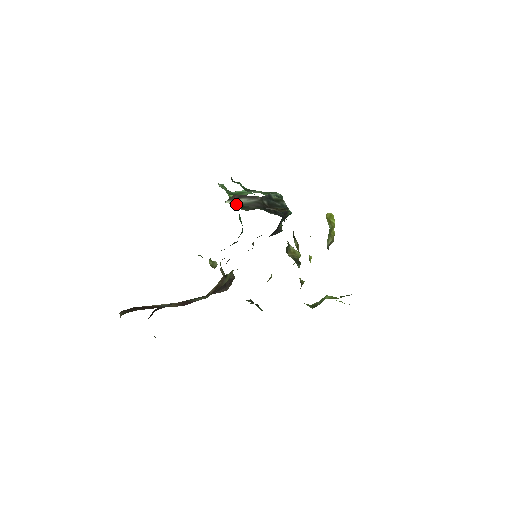
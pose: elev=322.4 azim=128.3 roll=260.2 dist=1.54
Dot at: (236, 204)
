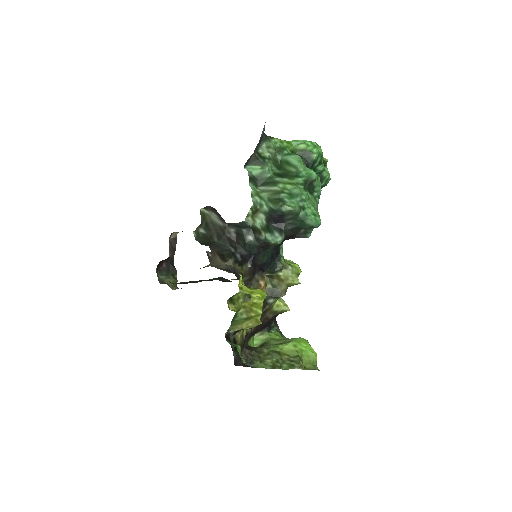
Dot at: (207, 217)
